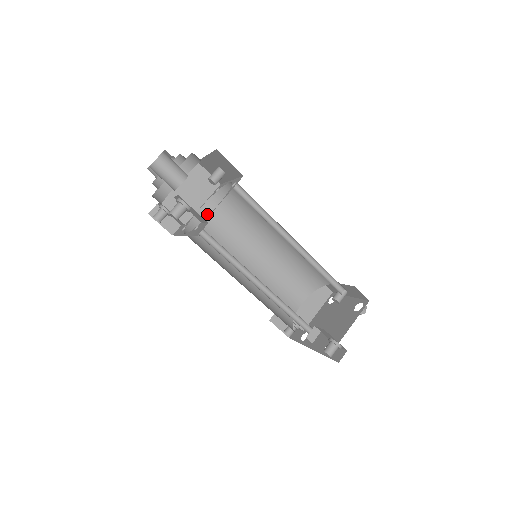
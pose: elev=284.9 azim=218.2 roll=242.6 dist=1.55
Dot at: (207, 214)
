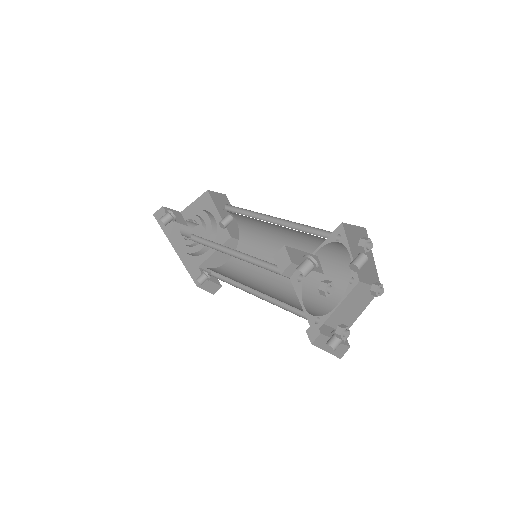
Dot at: (234, 262)
